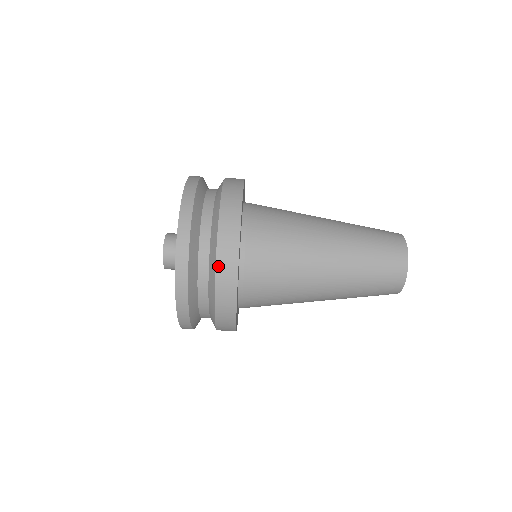
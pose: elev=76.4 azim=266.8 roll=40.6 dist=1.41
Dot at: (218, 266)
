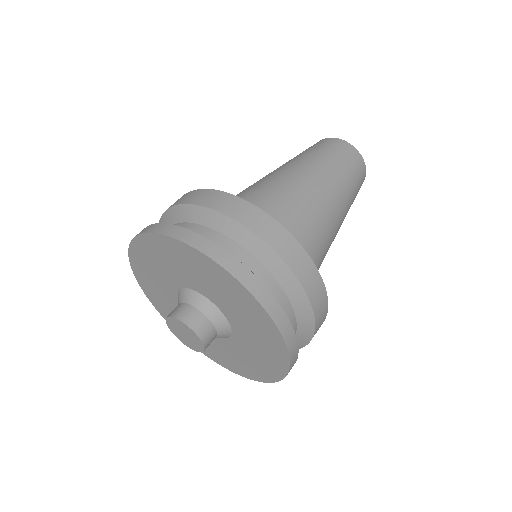
Dot at: (203, 204)
